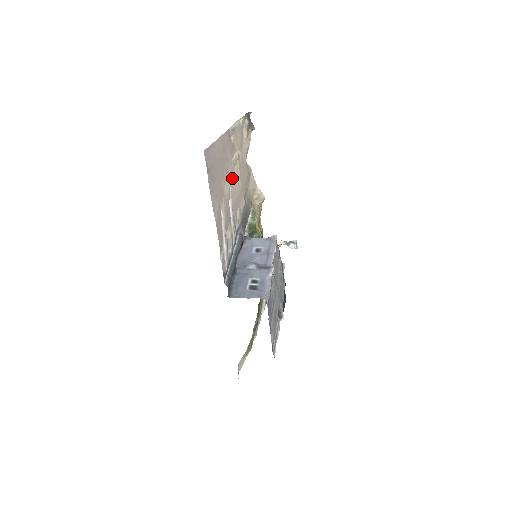
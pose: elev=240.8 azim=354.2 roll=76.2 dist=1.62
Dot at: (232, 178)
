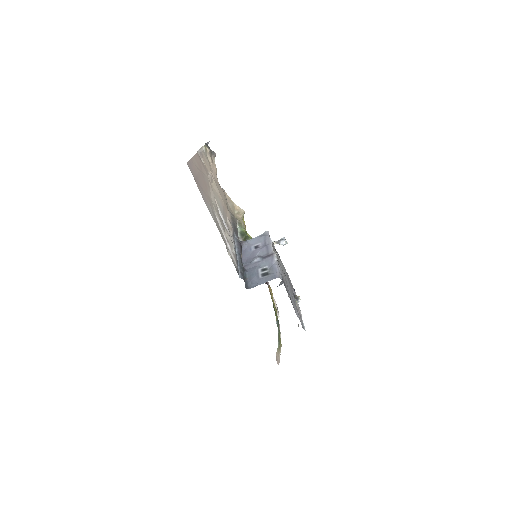
Dot at: (214, 192)
